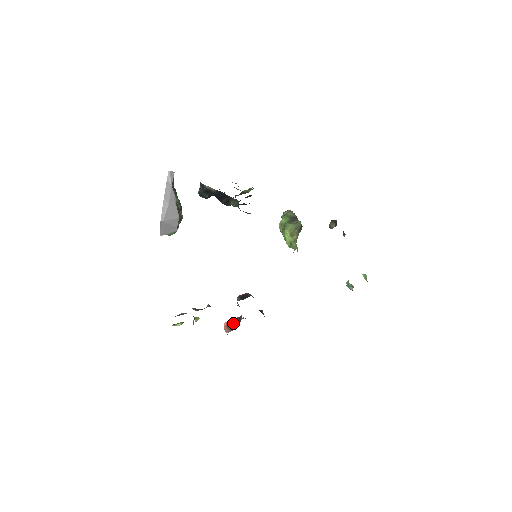
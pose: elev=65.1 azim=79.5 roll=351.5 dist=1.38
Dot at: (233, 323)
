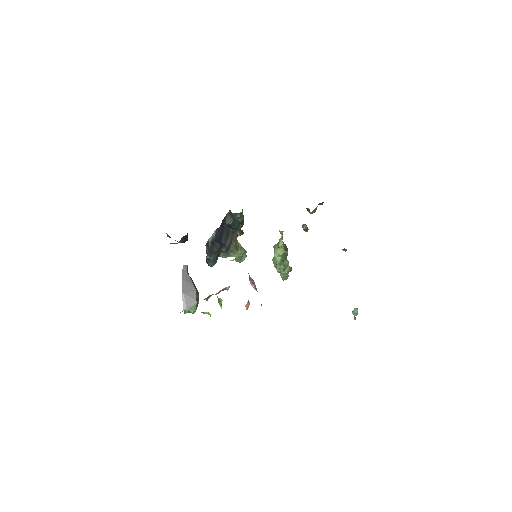
Dot at: occluded
